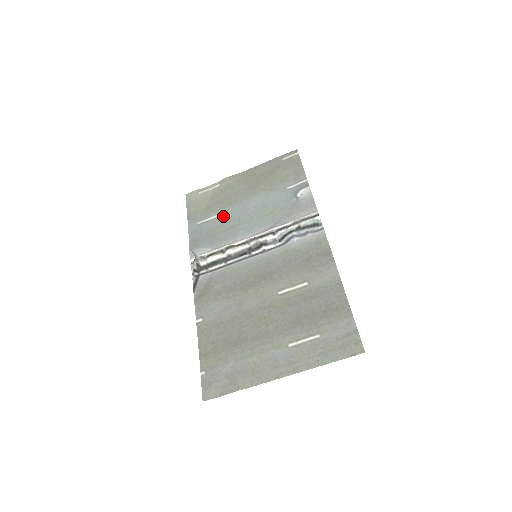
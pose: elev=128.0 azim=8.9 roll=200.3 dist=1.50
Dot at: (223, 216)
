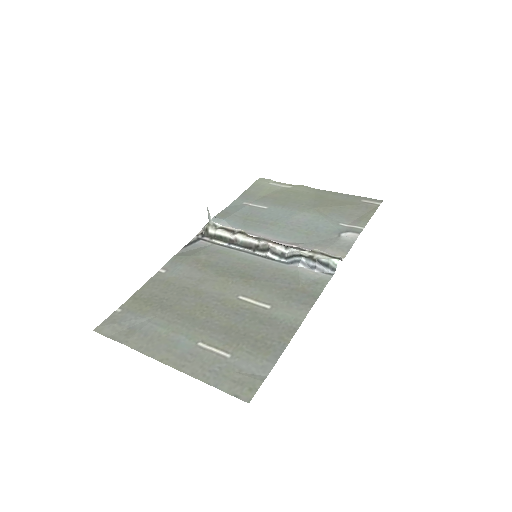
Dot at: (267, 210)
